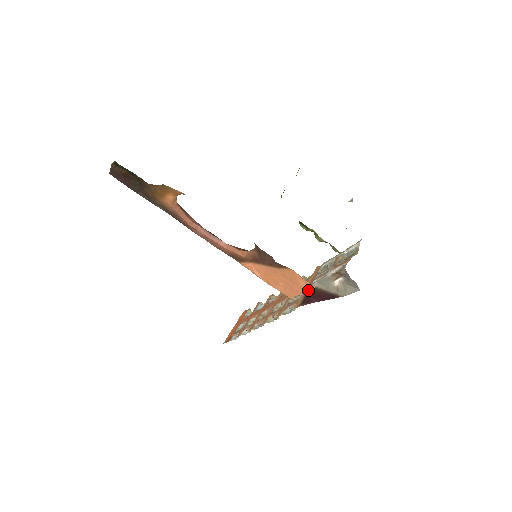
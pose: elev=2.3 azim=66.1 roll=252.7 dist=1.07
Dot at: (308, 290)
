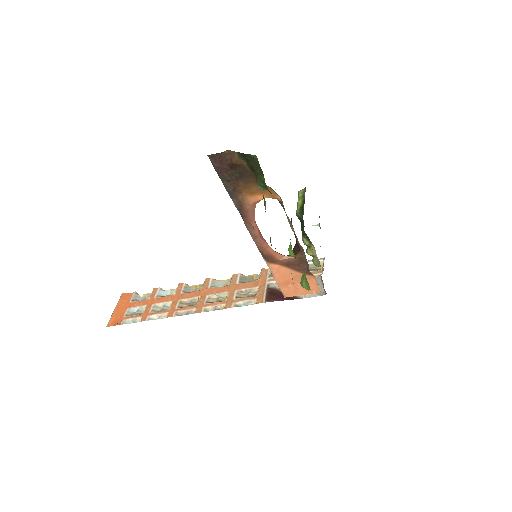
Dot at: (268, 289)
